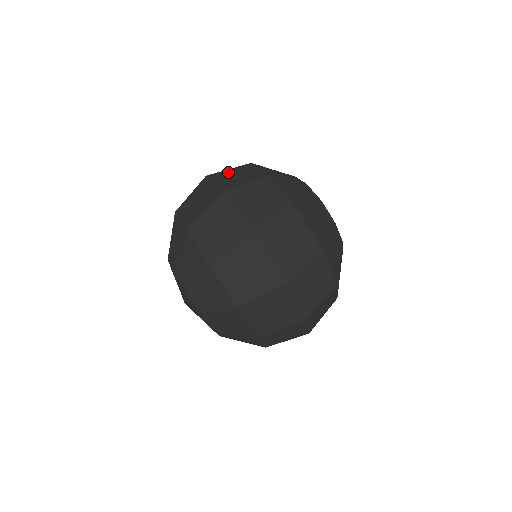
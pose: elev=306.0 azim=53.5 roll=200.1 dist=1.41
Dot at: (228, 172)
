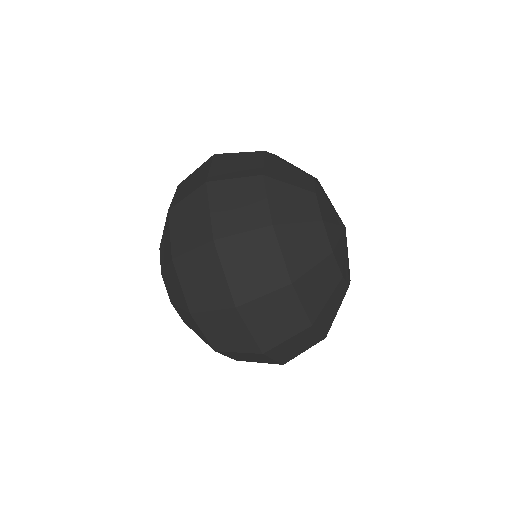
Dot at: (264, 306)
